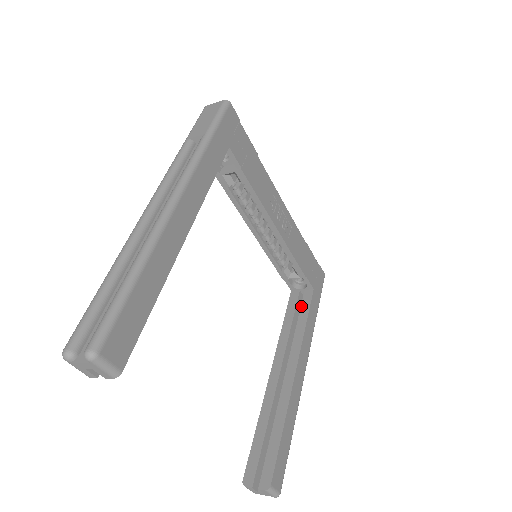
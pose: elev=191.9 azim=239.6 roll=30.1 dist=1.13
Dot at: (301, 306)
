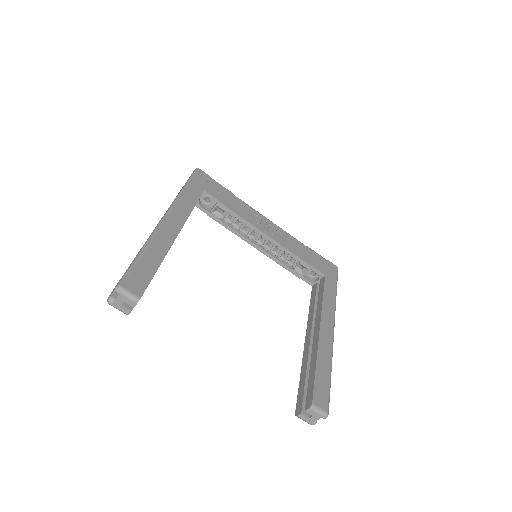
Dot at: (319, 290)
